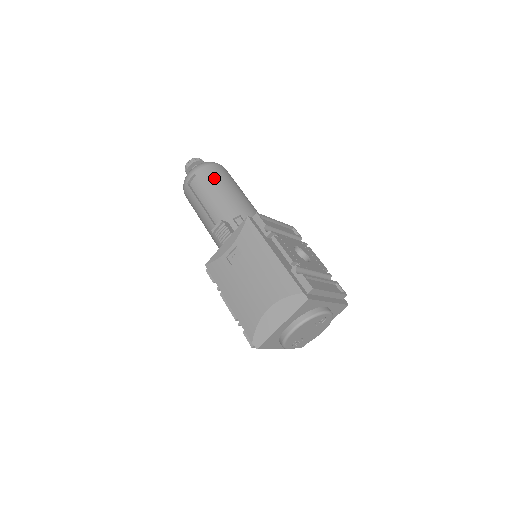
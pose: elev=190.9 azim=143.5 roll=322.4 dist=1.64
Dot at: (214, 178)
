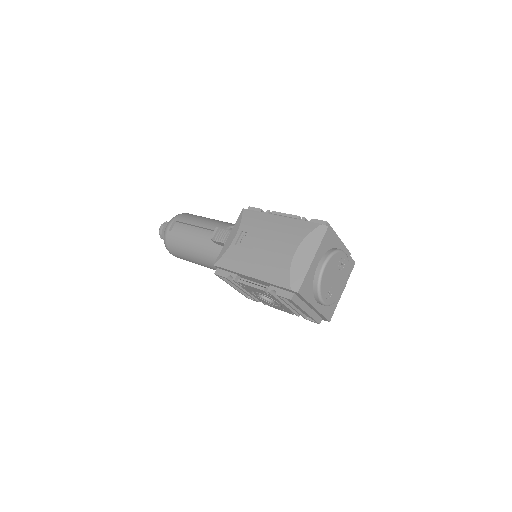
Dot at: (194, 217)
